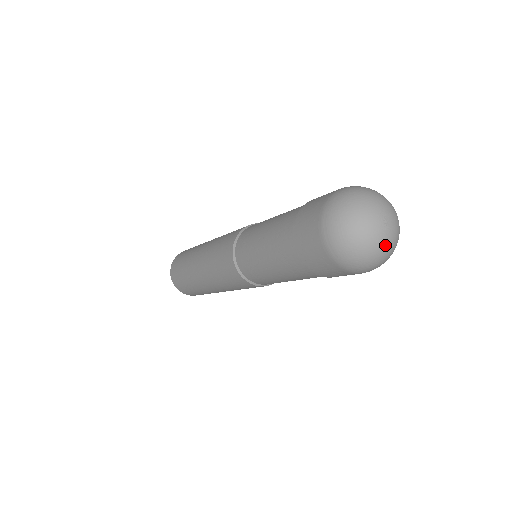
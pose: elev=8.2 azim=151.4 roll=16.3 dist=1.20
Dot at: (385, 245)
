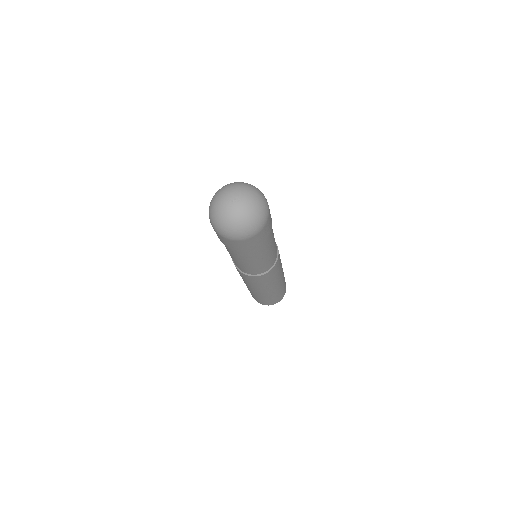
Dot at: (232, 216)
